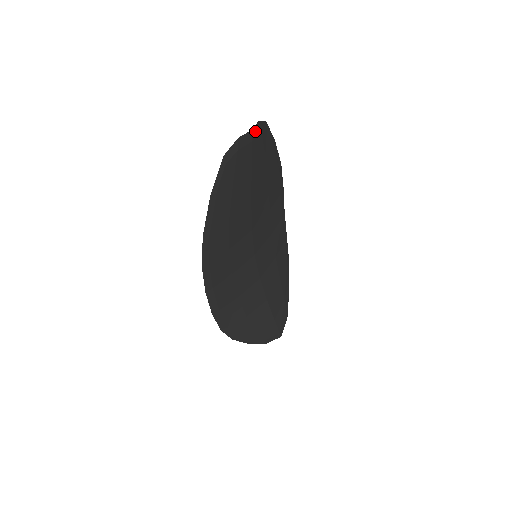
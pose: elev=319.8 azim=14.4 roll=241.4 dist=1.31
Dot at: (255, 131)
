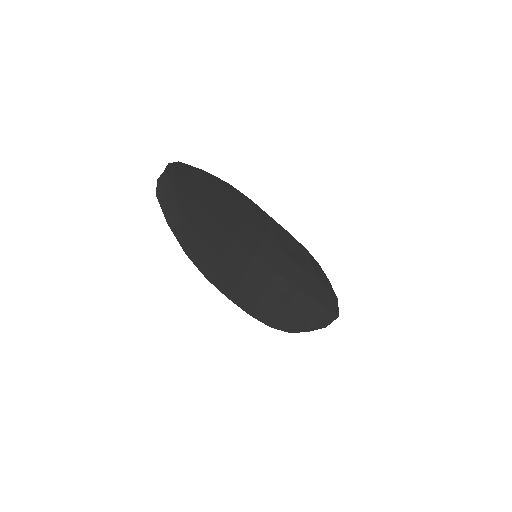
Dot at: (169, 171)
